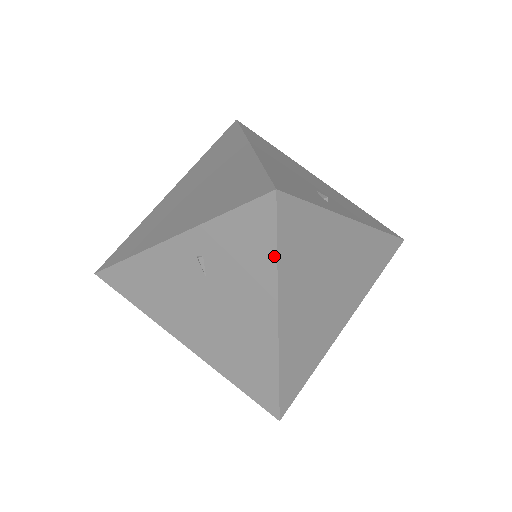
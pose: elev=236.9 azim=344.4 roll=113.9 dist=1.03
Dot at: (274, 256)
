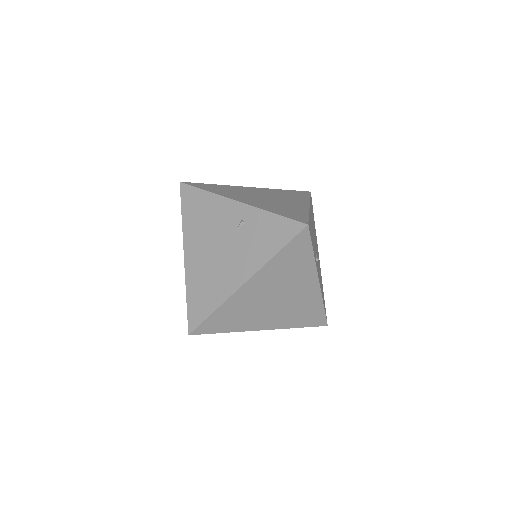
Dot at: (277, 251)
